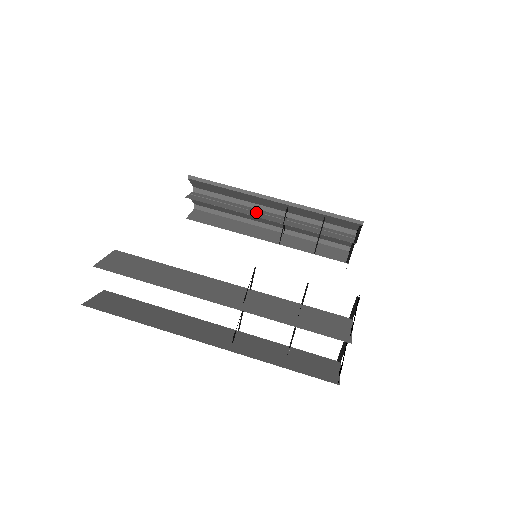
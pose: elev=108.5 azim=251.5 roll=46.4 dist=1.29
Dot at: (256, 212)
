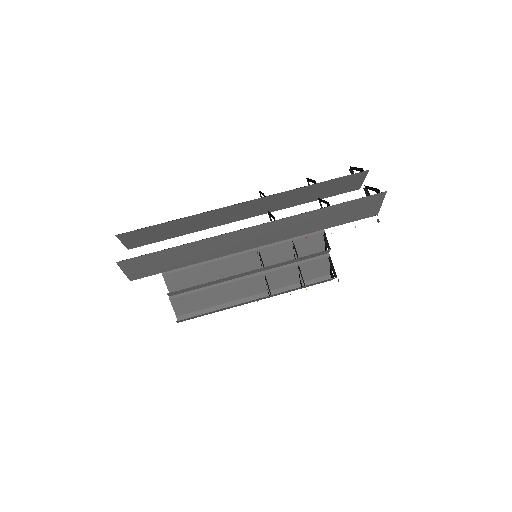
Dot at: (236, 278)
